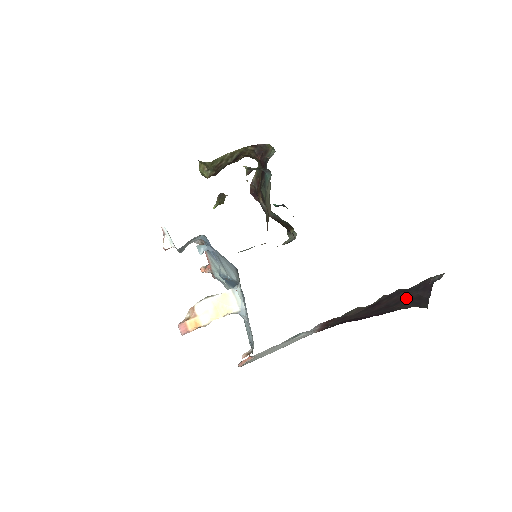
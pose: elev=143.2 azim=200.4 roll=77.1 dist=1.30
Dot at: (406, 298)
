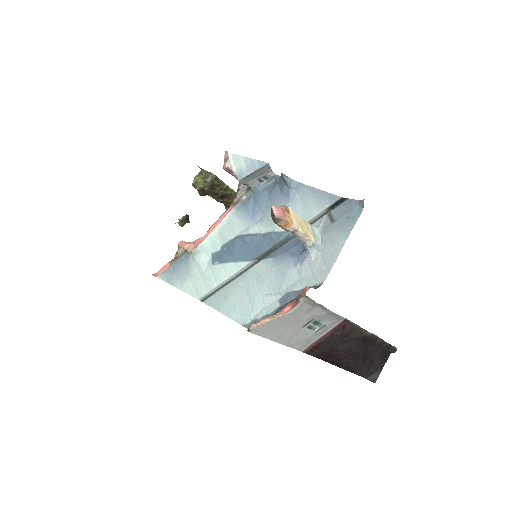
Dot at: (371, 358)
